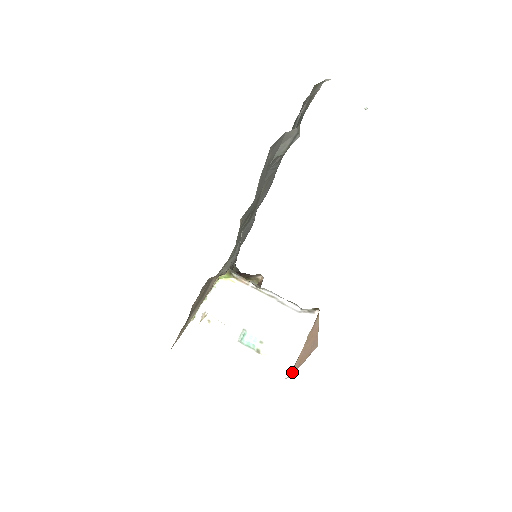
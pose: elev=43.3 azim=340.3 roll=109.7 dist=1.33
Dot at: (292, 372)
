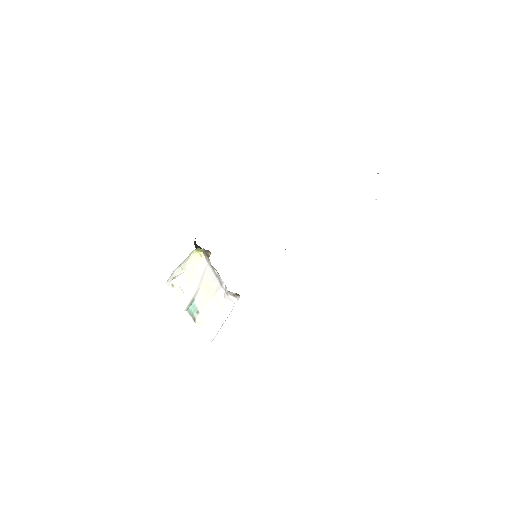
Dot at: occluded
